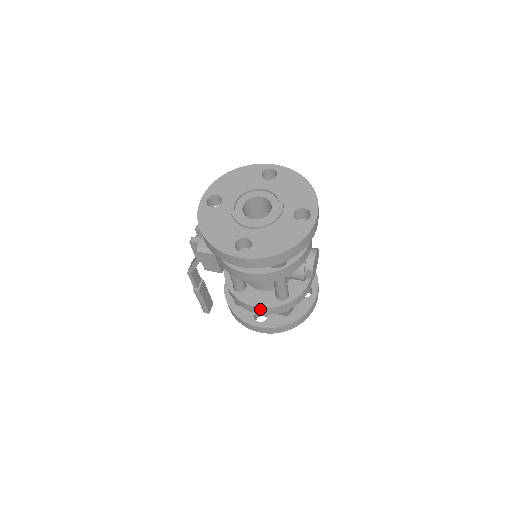
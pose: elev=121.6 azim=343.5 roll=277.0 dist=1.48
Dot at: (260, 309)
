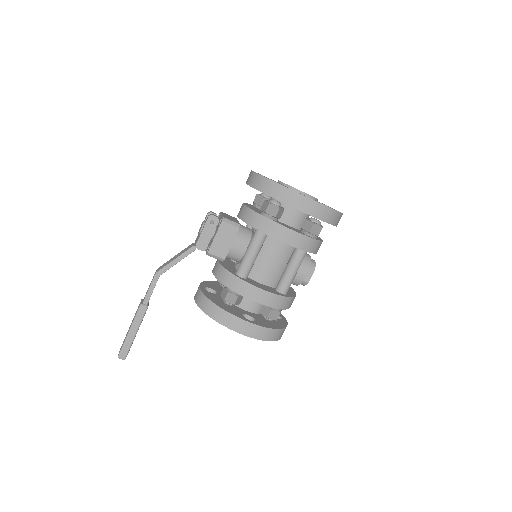
Dot at: (267, 295)
